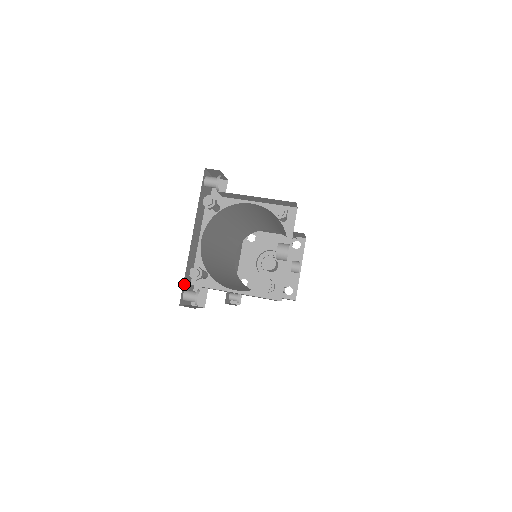
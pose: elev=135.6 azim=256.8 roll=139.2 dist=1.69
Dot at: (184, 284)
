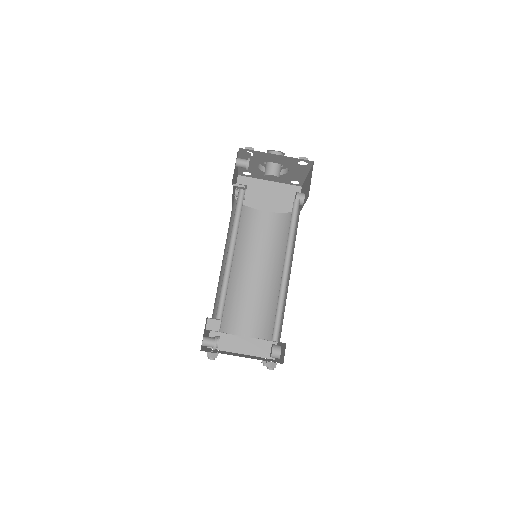
Dot at: occluded
